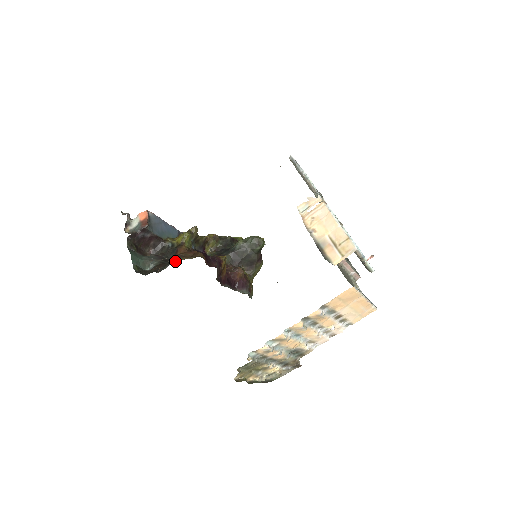
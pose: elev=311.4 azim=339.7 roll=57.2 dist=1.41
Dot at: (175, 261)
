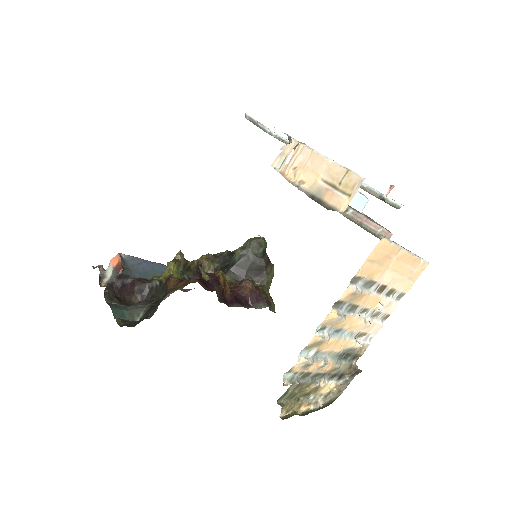
Dot at: (164, 298)
